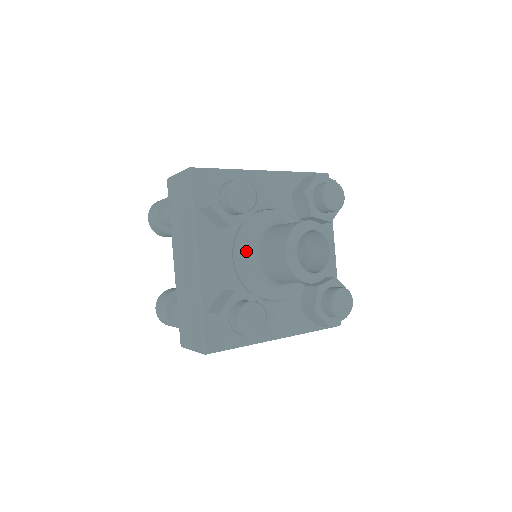
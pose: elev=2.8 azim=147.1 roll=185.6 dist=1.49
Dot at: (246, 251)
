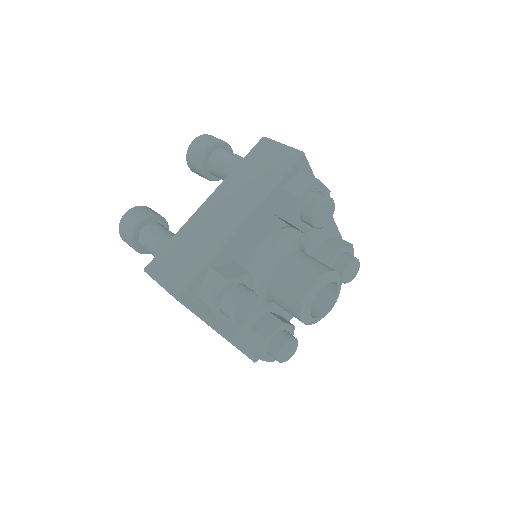
Dot at: occluded
